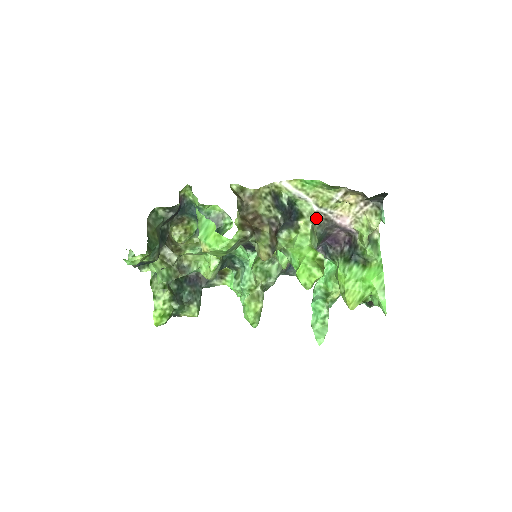
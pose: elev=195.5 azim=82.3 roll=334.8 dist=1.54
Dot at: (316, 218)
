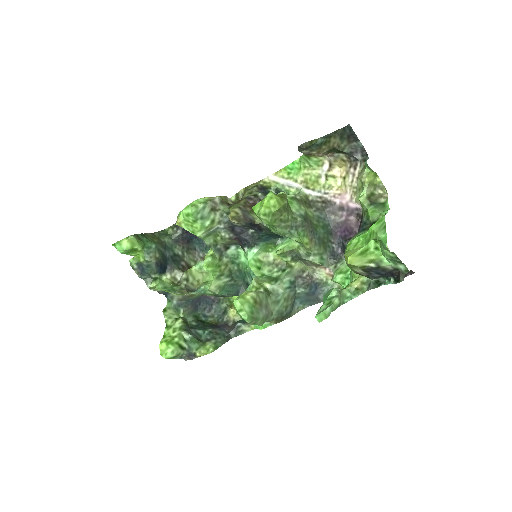
Dot at: (312, 203)
